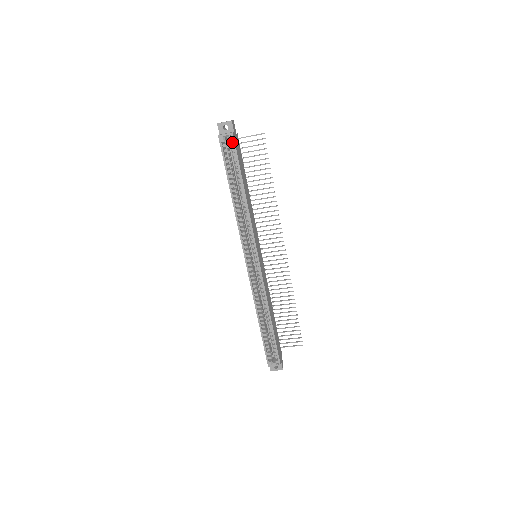
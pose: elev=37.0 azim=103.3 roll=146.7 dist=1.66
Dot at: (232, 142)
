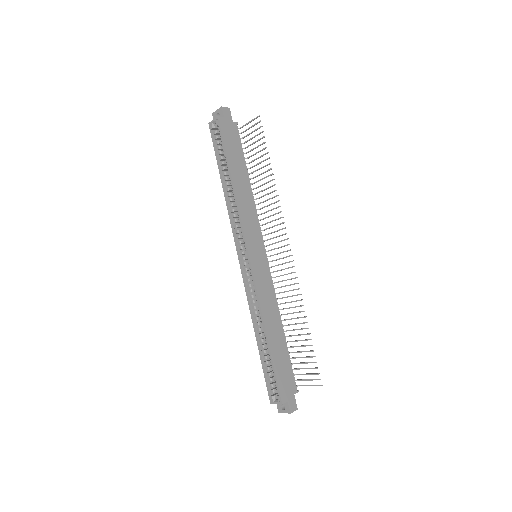
Dot at: (221, 128)
